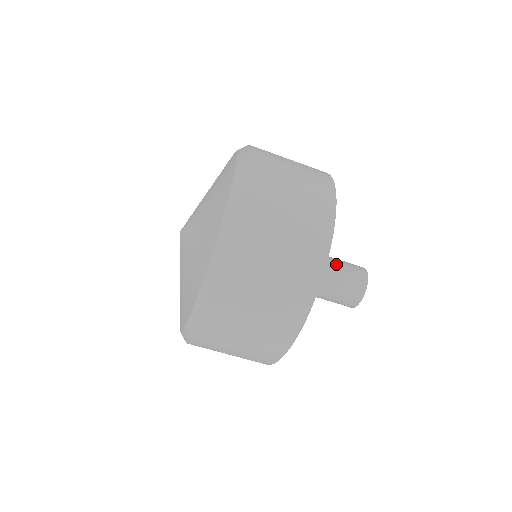
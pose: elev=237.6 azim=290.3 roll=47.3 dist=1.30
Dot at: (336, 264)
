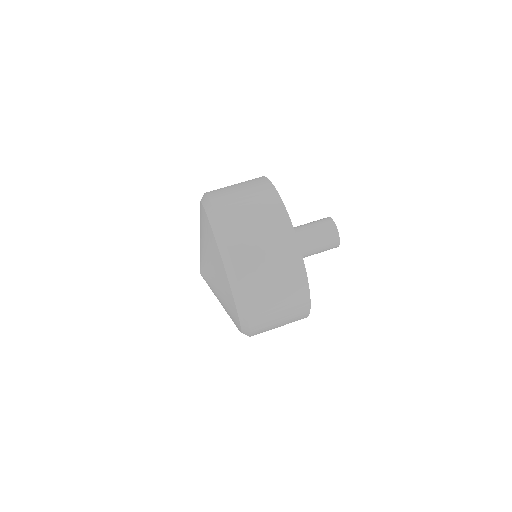
Dot at: occluded
